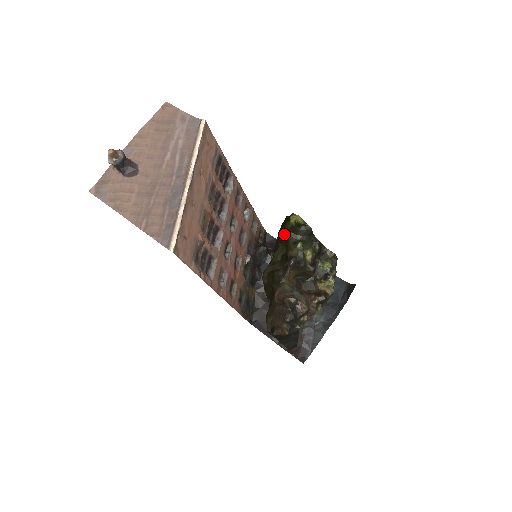
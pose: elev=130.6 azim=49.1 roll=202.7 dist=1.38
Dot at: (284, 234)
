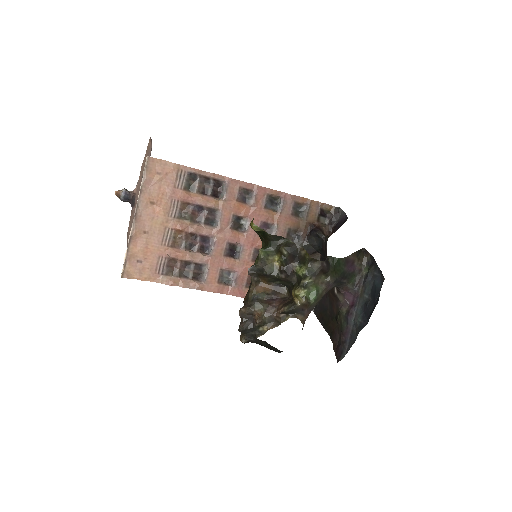
Dot at: occluded
